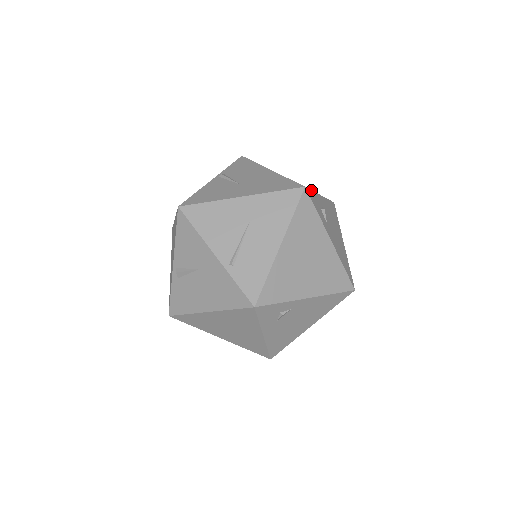
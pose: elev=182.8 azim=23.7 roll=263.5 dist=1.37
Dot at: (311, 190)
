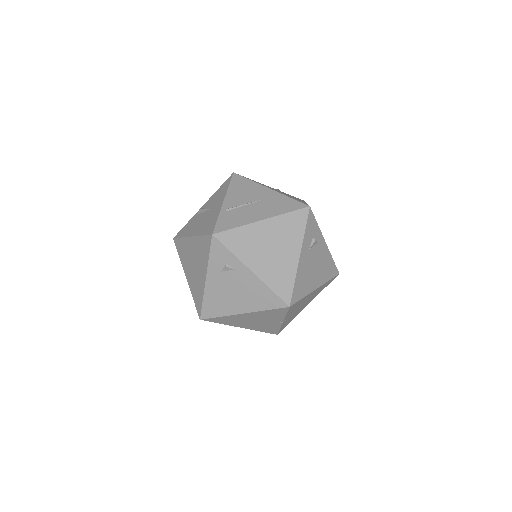
Dot at: (315, 219)
